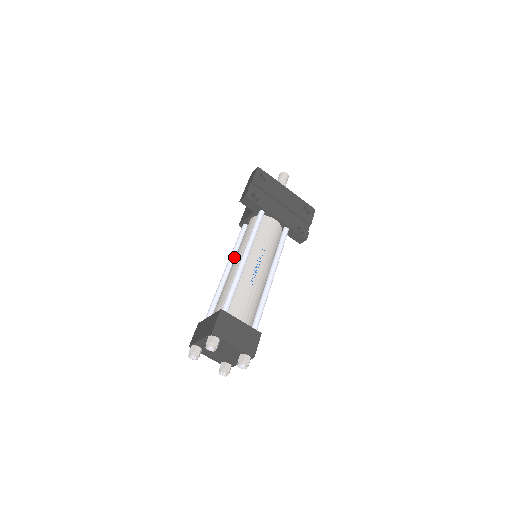
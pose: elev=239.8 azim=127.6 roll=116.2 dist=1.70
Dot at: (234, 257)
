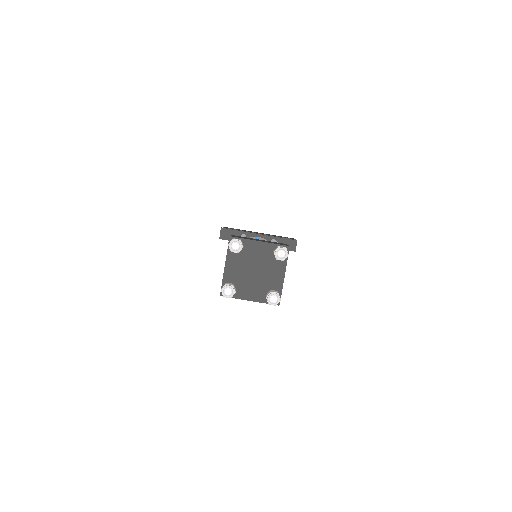
Dot at: occluded
